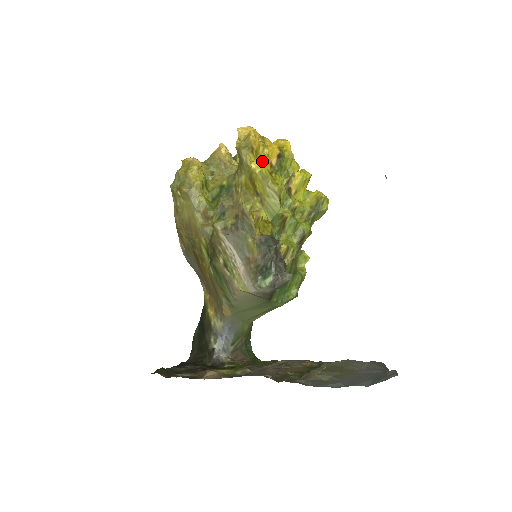
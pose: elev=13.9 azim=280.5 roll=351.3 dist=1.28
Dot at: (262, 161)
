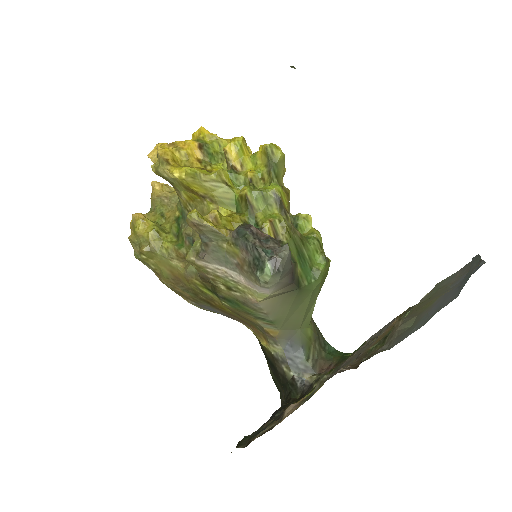
Dot at: (187, 164)
